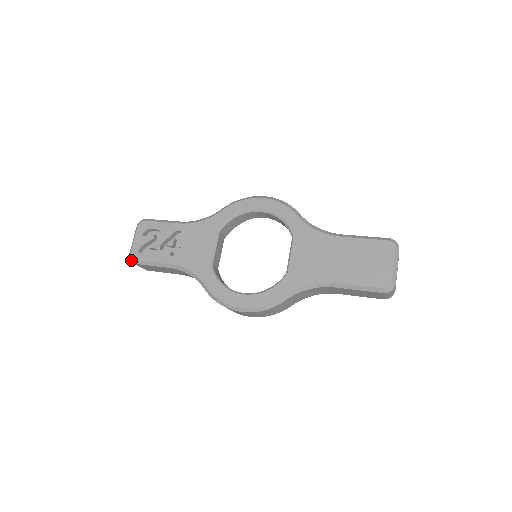
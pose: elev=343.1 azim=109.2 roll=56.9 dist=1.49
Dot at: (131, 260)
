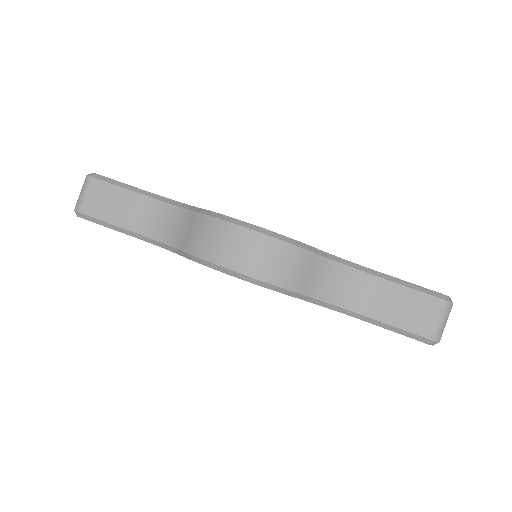
Dot at: occluded
